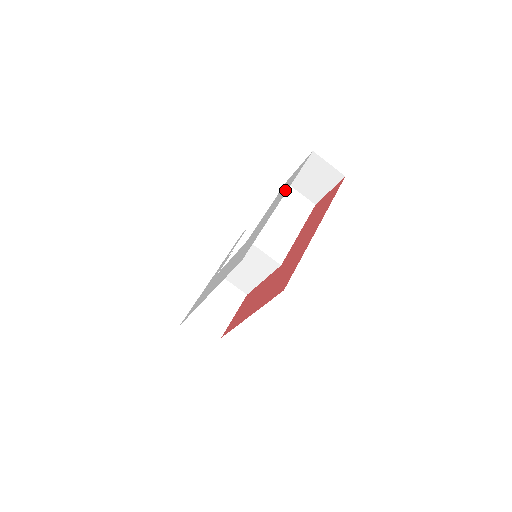
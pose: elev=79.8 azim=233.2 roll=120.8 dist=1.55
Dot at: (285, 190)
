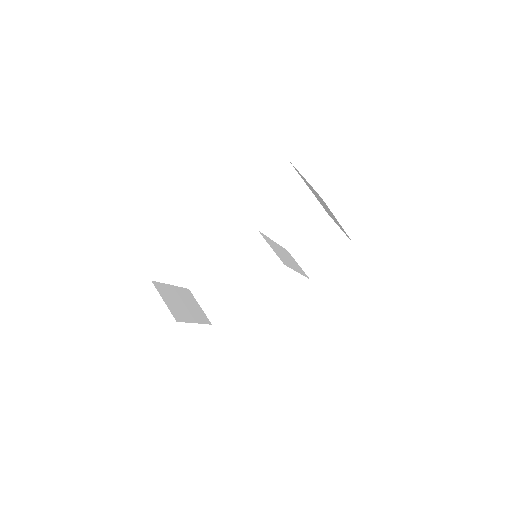
Dot at: occluded
